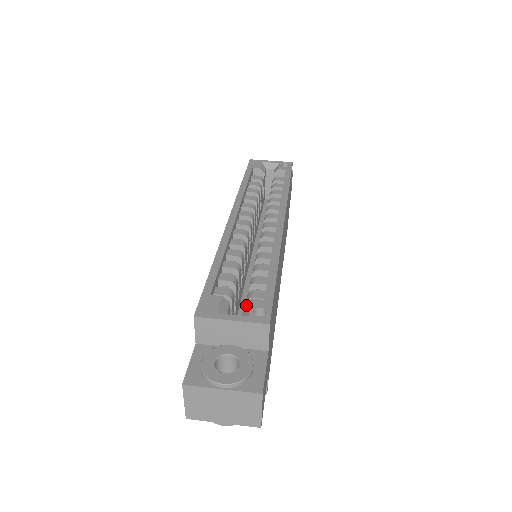
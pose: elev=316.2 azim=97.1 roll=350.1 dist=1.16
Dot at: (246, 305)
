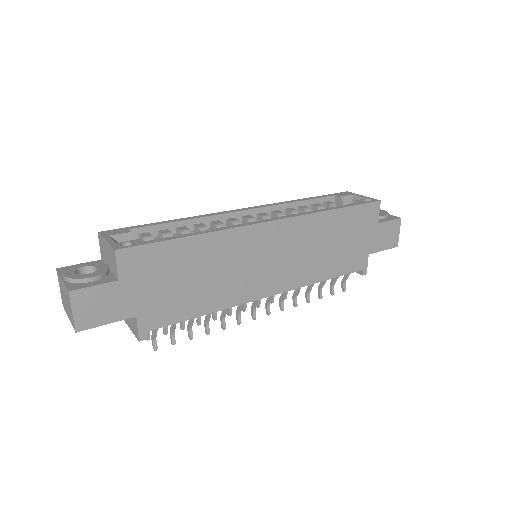
Dot at: occluded
